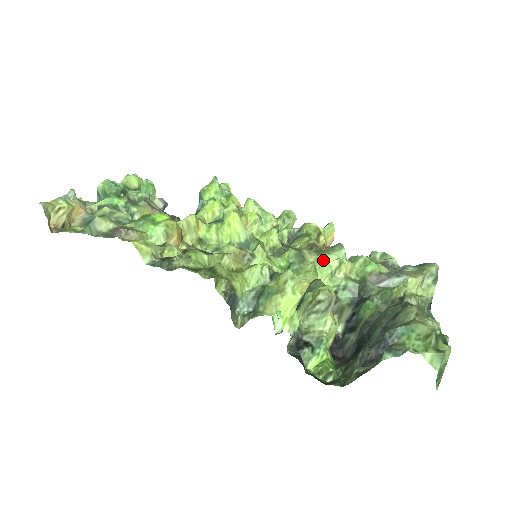
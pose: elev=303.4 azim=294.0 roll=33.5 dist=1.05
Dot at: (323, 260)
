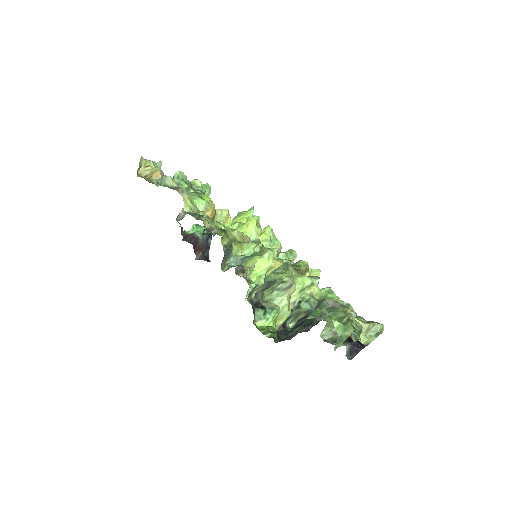
Dot at: (300, 277)
